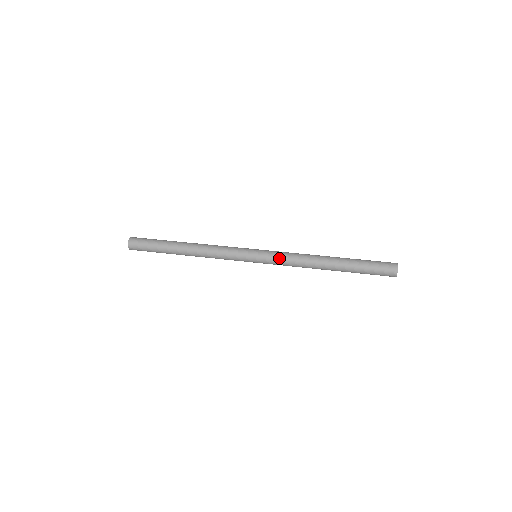
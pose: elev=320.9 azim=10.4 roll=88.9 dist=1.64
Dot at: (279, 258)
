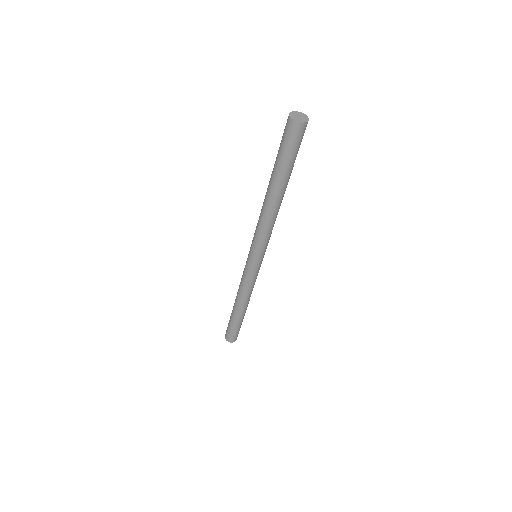
Dot at: occluded
